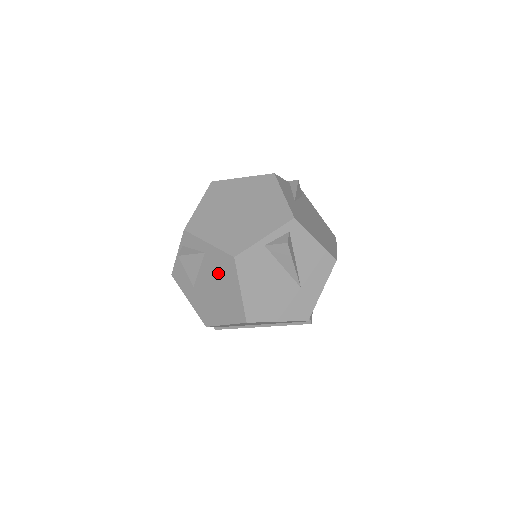
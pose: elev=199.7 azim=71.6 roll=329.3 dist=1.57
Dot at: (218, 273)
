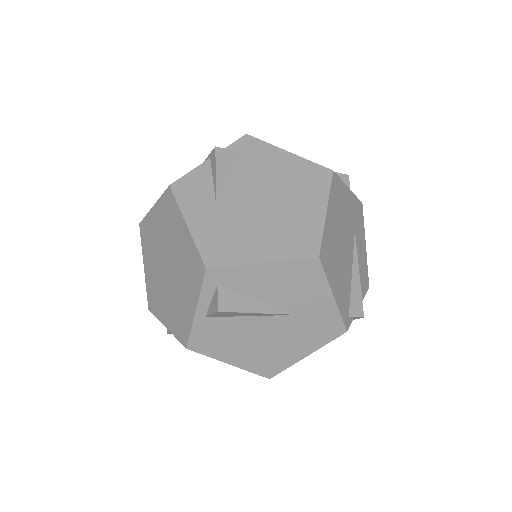
Dot at: occluded
